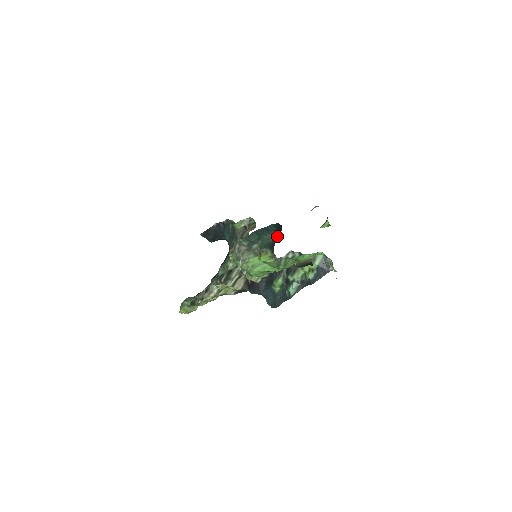
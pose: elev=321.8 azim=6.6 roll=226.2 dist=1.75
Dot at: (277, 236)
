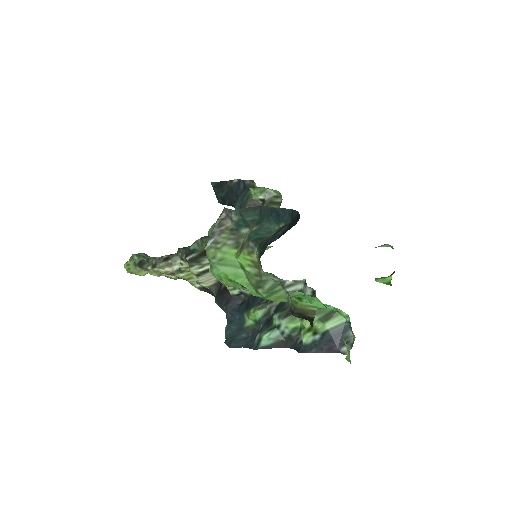
Dot at: (282, 232)
